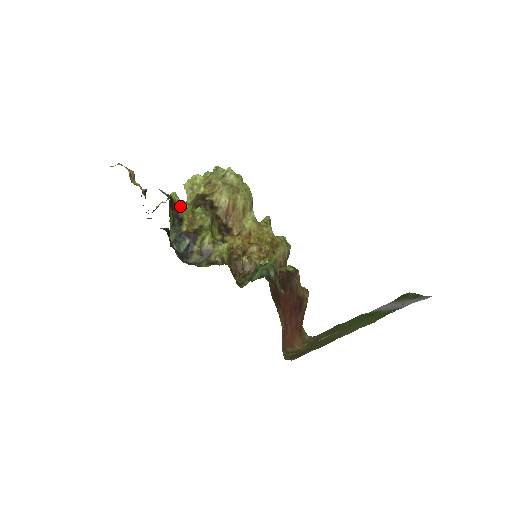
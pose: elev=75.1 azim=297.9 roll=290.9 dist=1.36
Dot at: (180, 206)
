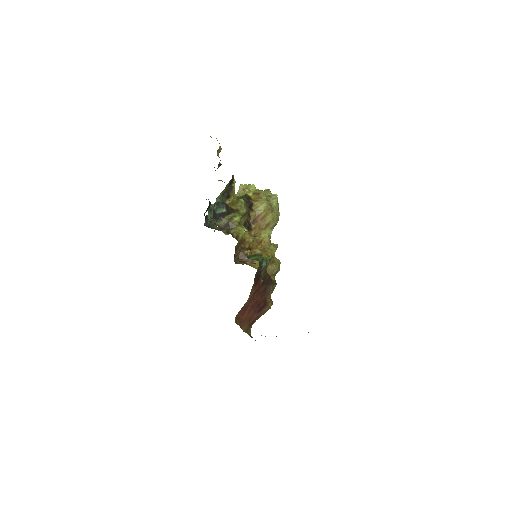
Dot at: (234, 189)
